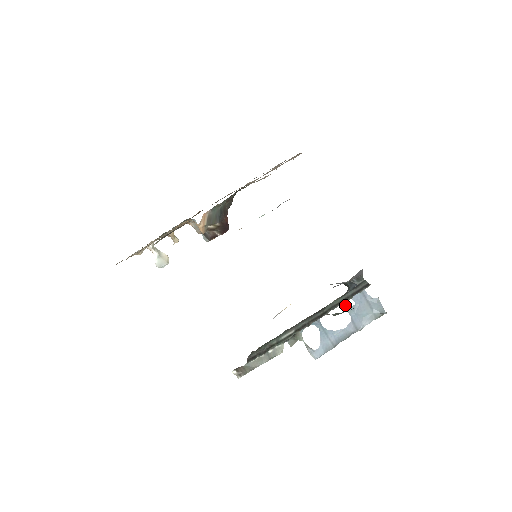
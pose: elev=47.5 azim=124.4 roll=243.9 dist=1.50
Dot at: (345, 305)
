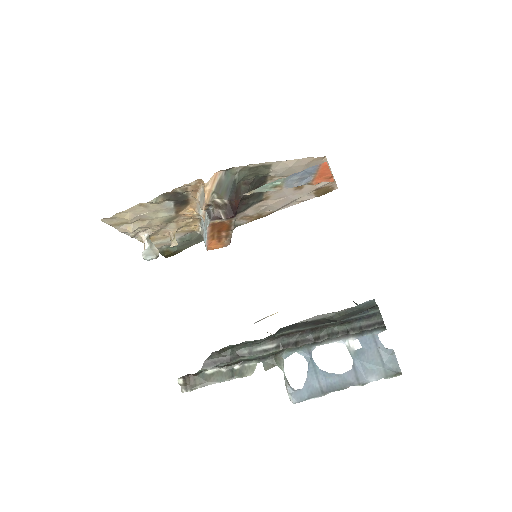
Dot at: (348, 344)
